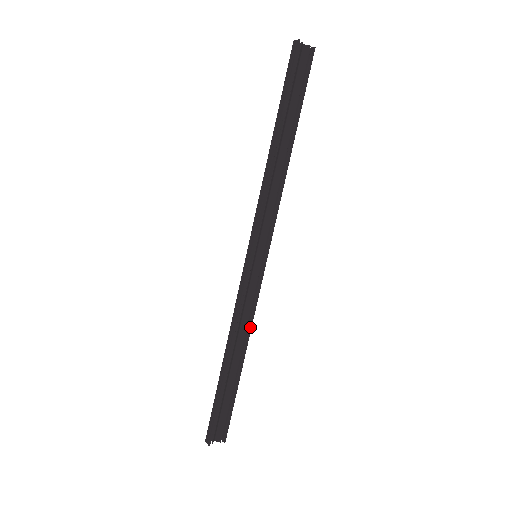
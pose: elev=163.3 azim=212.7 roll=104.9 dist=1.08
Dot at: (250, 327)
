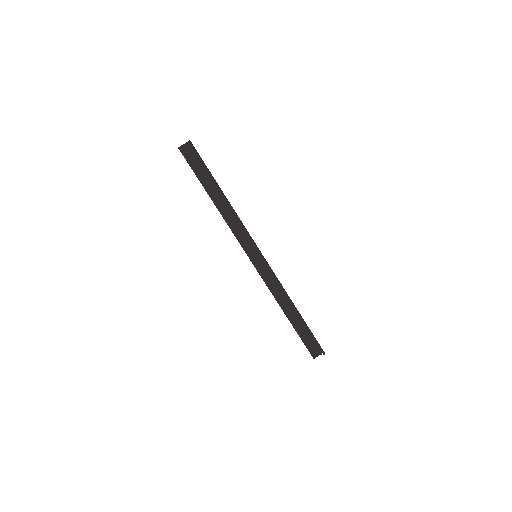
Dot at: (284, 292)
